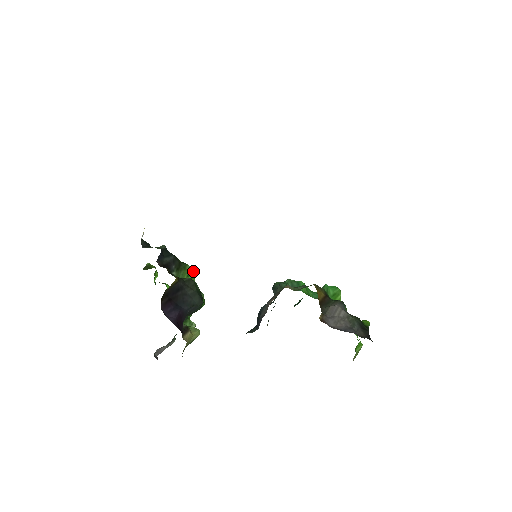
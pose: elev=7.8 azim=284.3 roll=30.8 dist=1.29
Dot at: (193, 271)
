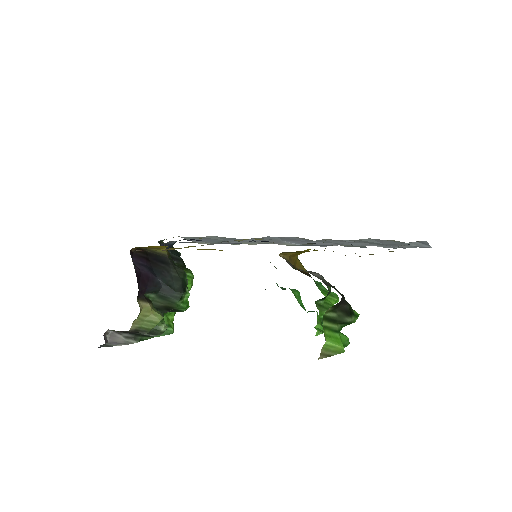
Dot at: (193, 276)
